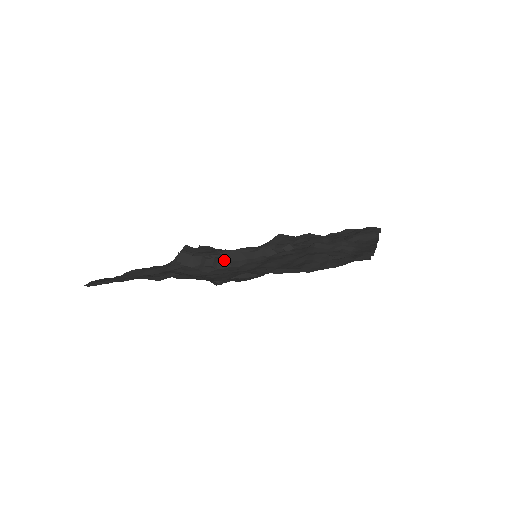
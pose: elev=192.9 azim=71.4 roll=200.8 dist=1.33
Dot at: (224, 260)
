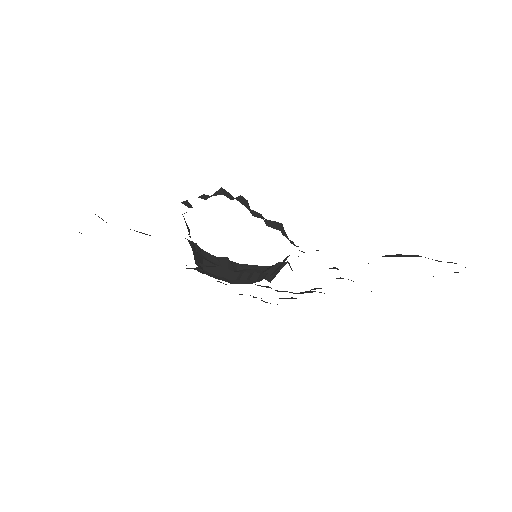
Dot at: occluded
